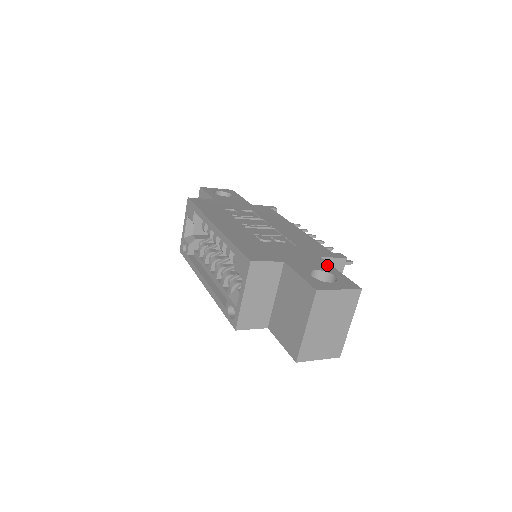
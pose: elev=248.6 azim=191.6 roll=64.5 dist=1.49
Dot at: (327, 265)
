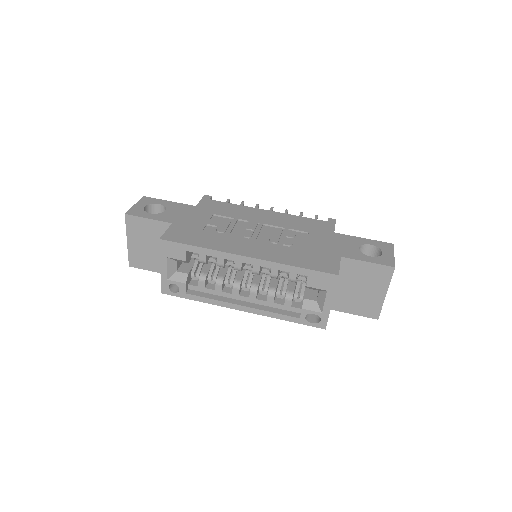
Dot at: (350, 238)
